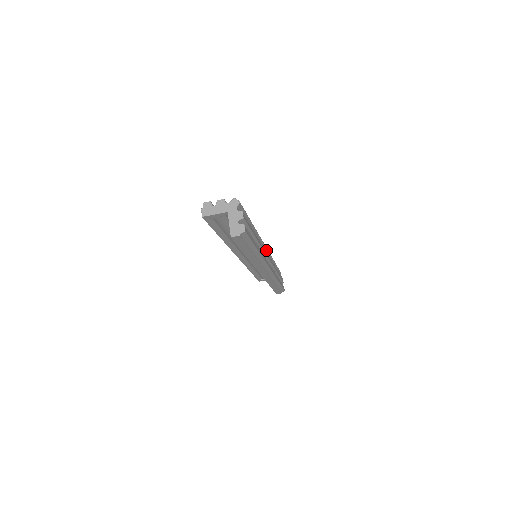
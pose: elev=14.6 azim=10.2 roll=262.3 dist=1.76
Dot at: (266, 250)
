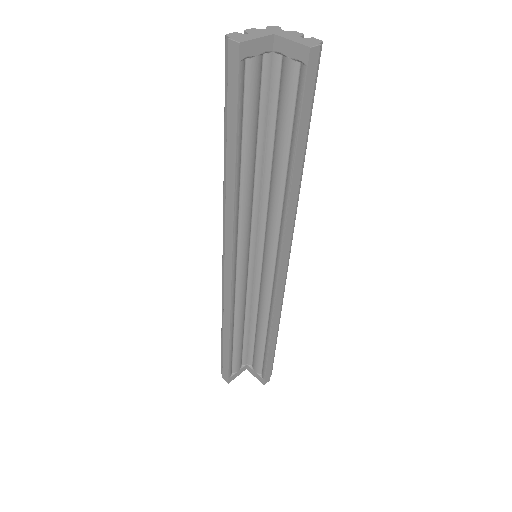
Dot at: occluded
